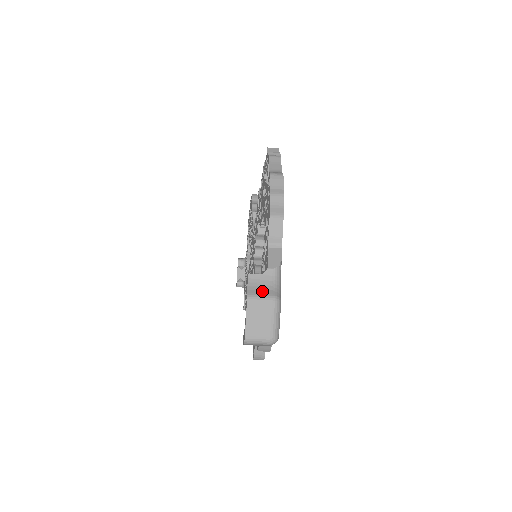
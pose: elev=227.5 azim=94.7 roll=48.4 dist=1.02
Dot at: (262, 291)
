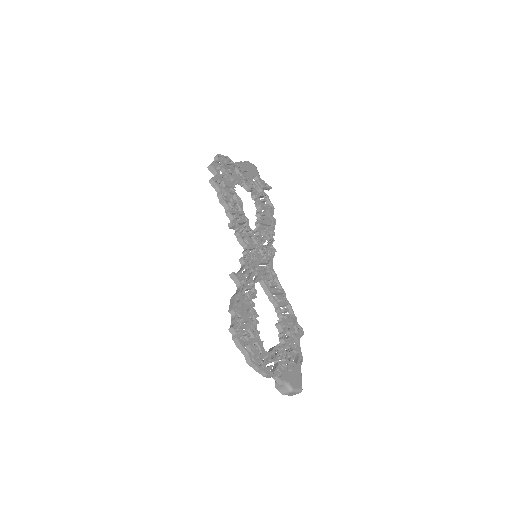
Dot at: (285, 391)
